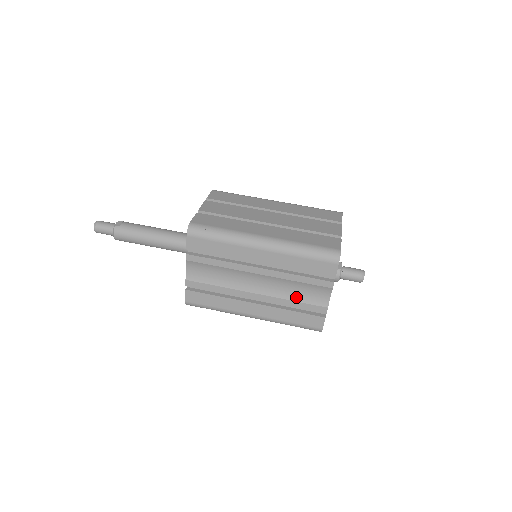
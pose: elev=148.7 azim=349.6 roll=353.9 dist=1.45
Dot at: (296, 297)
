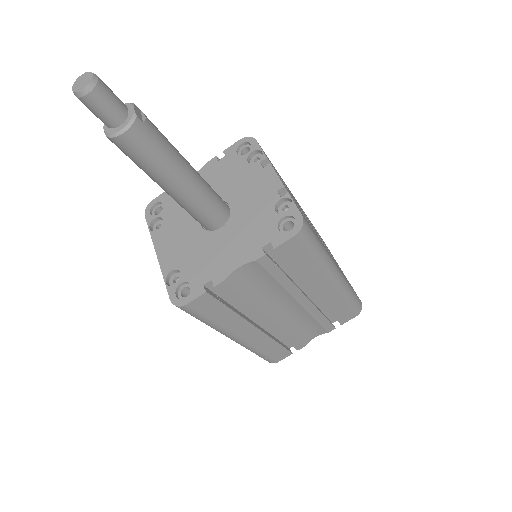
Dot at: (295, 331)
